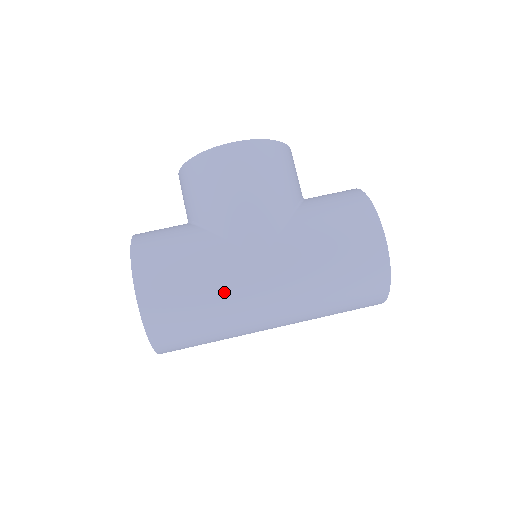
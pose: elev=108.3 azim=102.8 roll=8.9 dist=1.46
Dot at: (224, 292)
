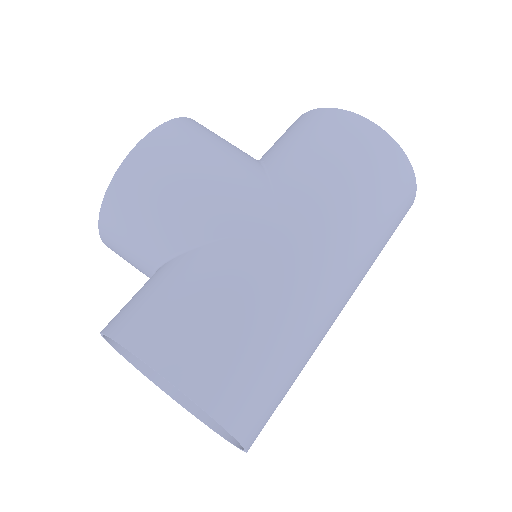
Dot at: (272, 294)
